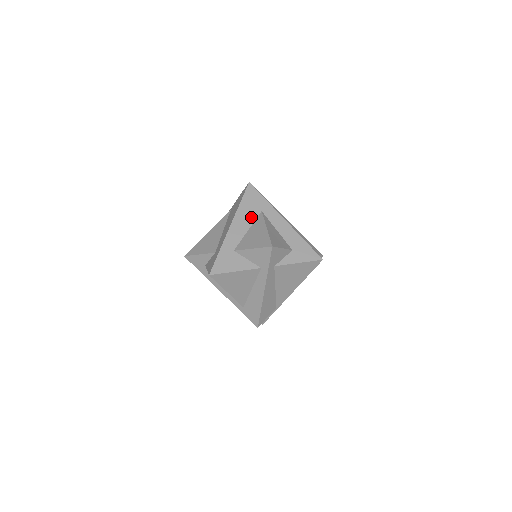
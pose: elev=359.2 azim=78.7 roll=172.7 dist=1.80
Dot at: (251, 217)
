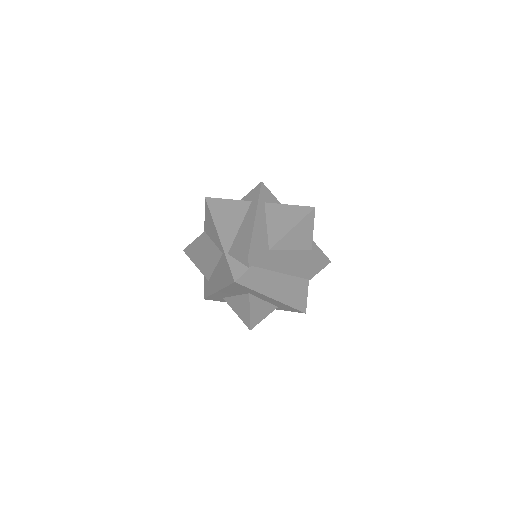
Dot at: (238, 293)
